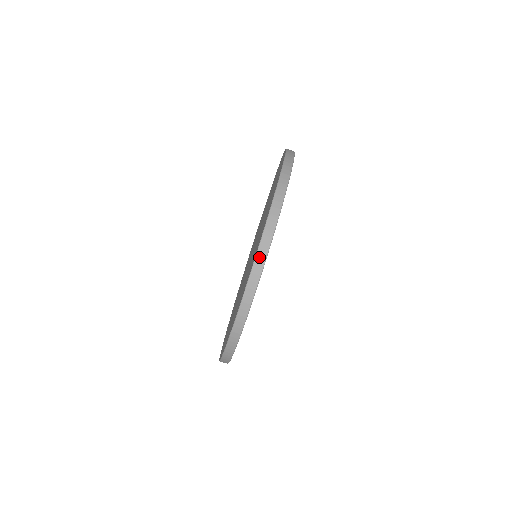
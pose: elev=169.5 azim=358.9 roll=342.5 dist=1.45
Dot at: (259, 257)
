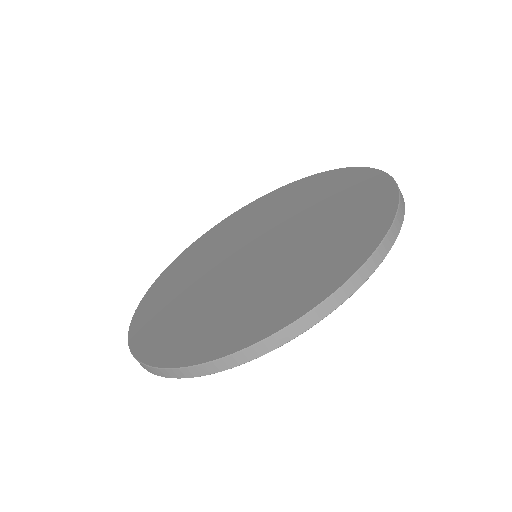
Dot at: (191, 370)
